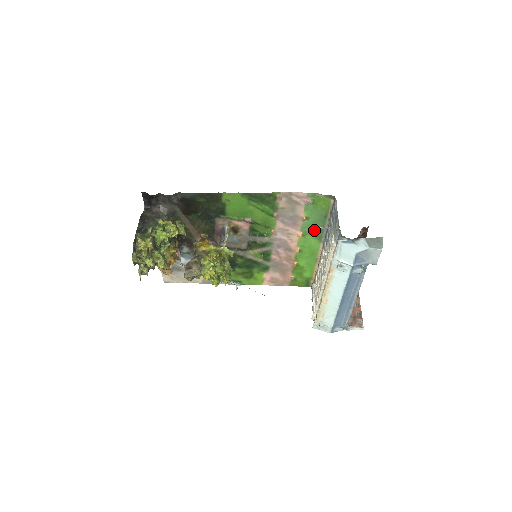
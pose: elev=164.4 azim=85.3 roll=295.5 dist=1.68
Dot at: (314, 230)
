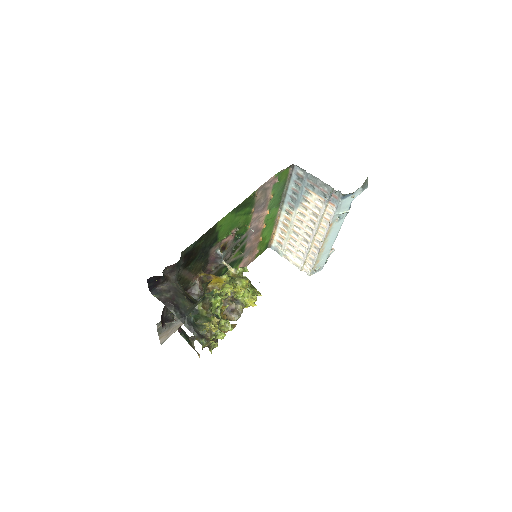
Dot at: (276, 201)
